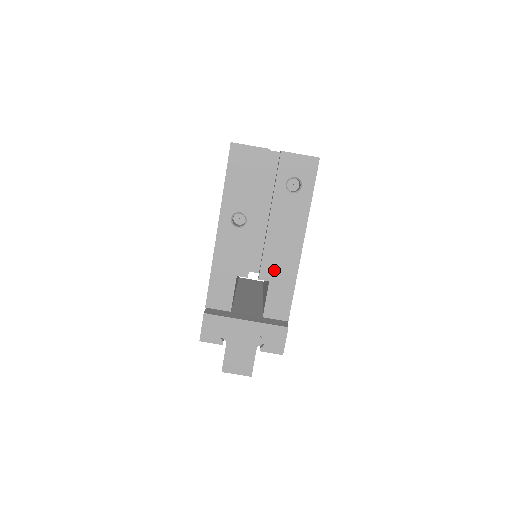
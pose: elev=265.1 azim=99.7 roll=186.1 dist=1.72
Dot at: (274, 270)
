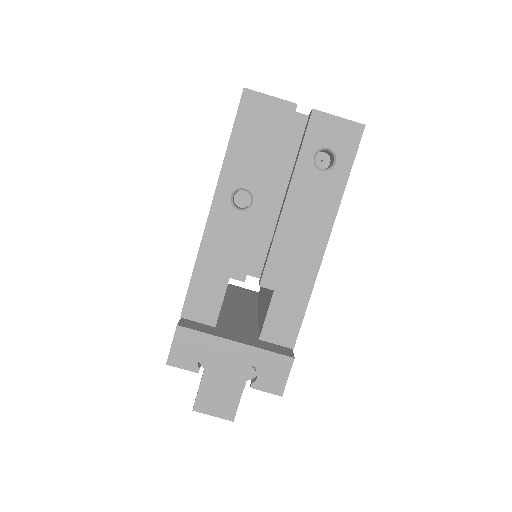
Dot at: (283, 275)
